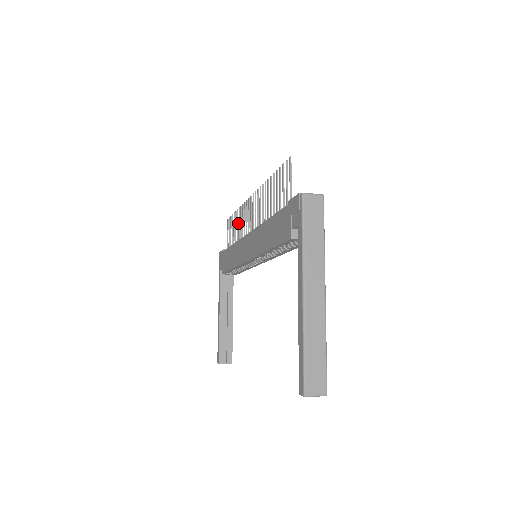
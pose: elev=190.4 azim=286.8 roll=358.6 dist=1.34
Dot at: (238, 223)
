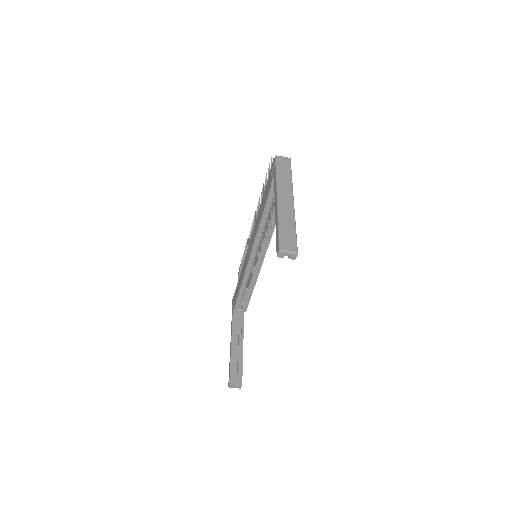
Dot at: occluded
